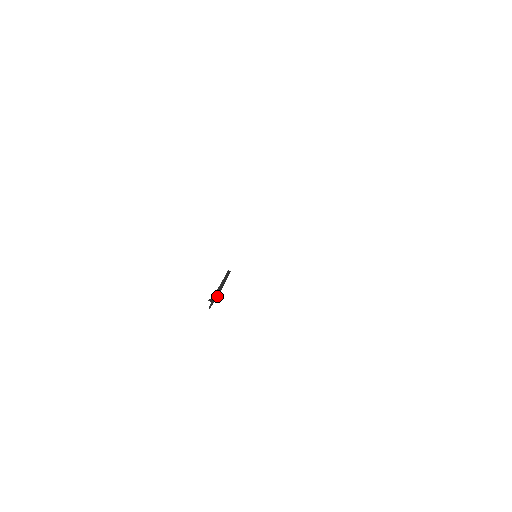
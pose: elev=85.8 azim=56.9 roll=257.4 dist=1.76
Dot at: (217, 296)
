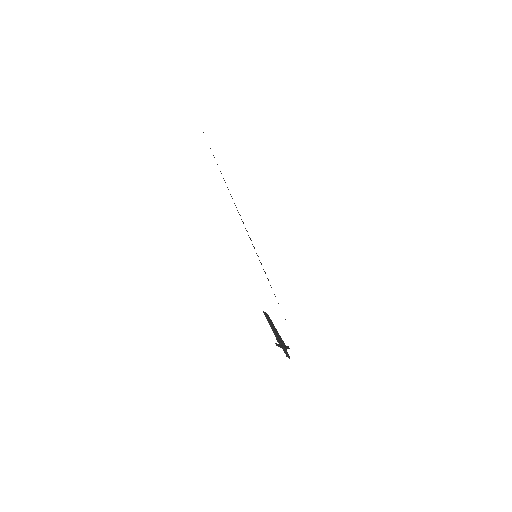
Dot at: (283, 344)
